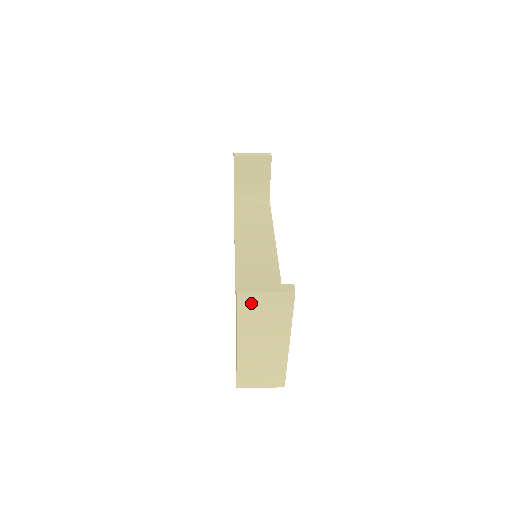
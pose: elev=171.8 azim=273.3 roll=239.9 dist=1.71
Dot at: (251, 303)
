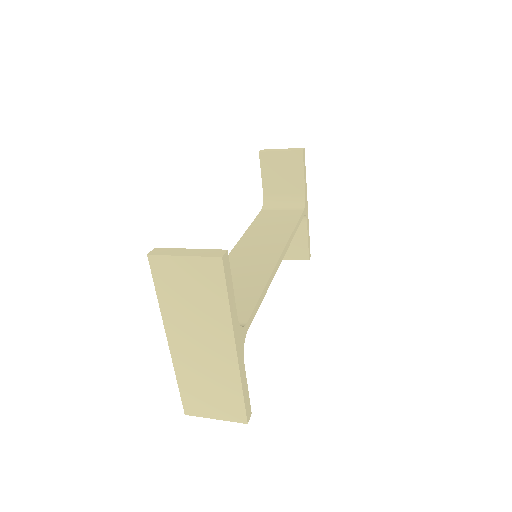
Dot at: (169, 273)
